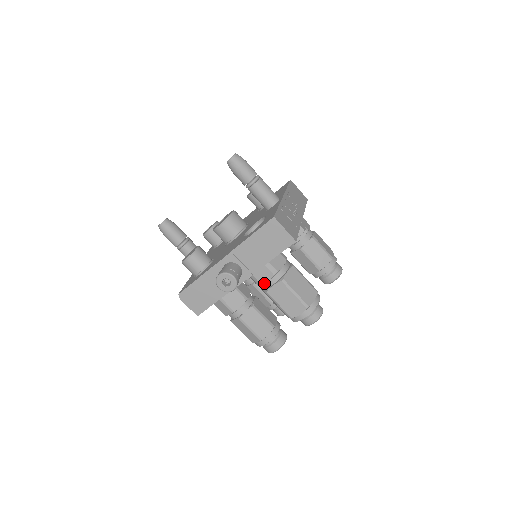
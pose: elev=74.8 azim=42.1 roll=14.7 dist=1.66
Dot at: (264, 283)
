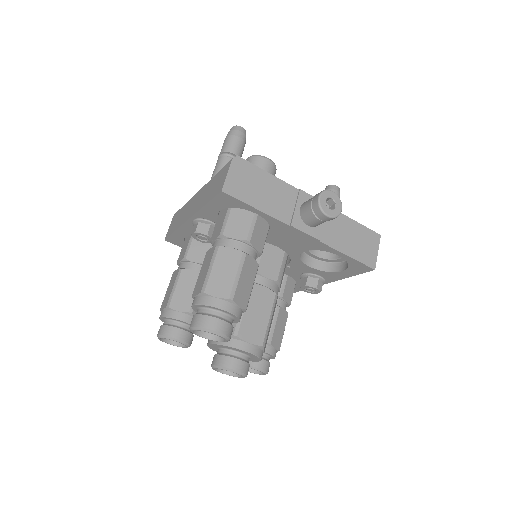
Dot at: (260, 274)
